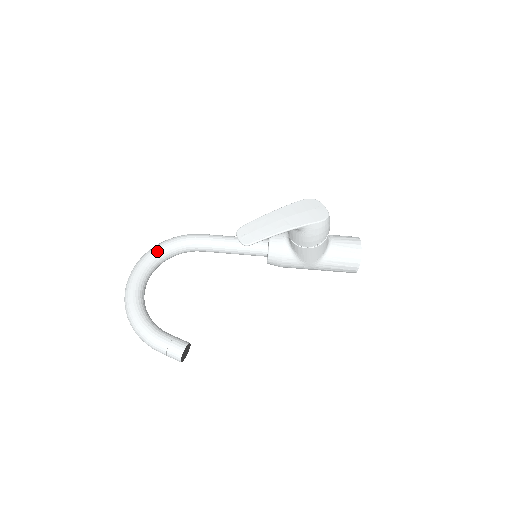
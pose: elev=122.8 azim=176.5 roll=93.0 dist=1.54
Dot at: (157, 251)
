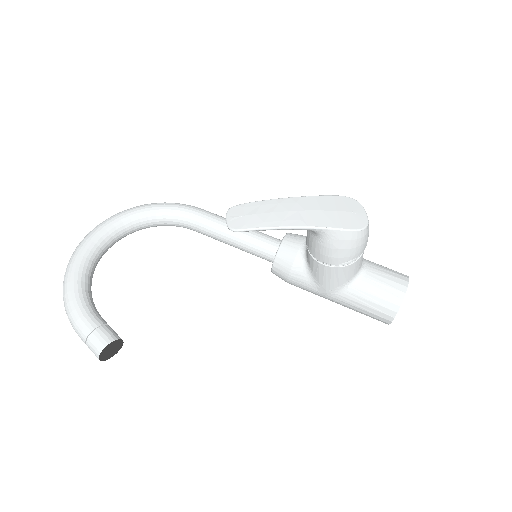
Dot at: (137, 212)
